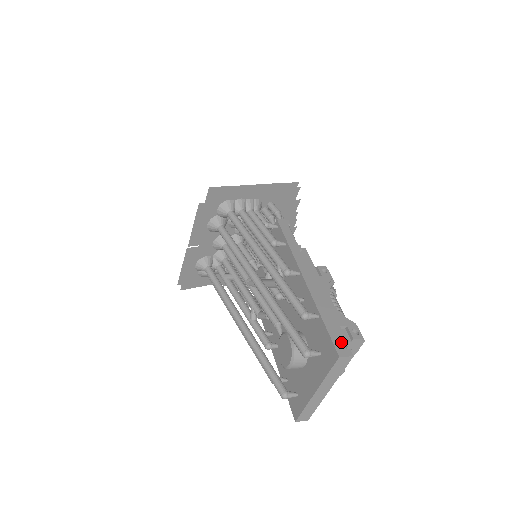
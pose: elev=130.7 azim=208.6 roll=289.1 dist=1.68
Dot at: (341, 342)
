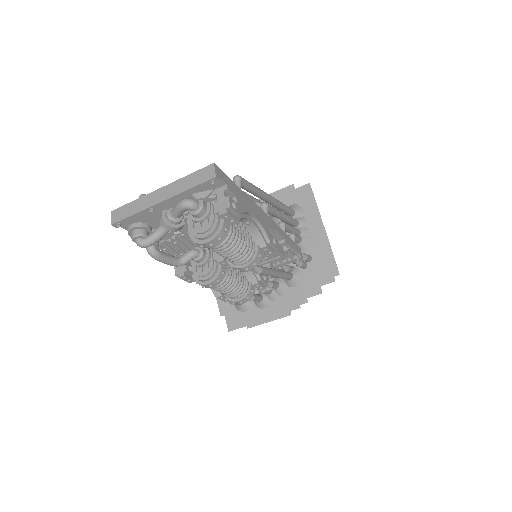
Dot at: (225, 180)
